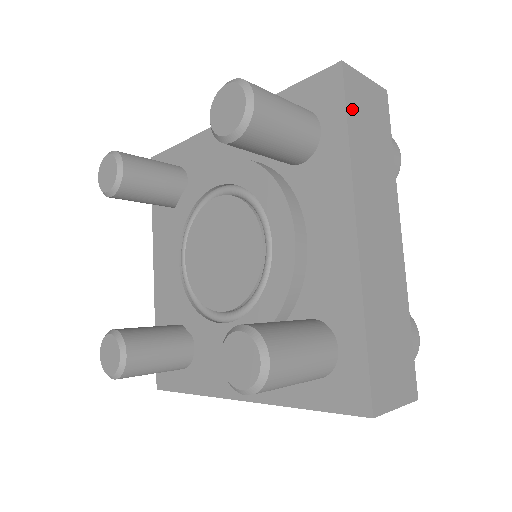
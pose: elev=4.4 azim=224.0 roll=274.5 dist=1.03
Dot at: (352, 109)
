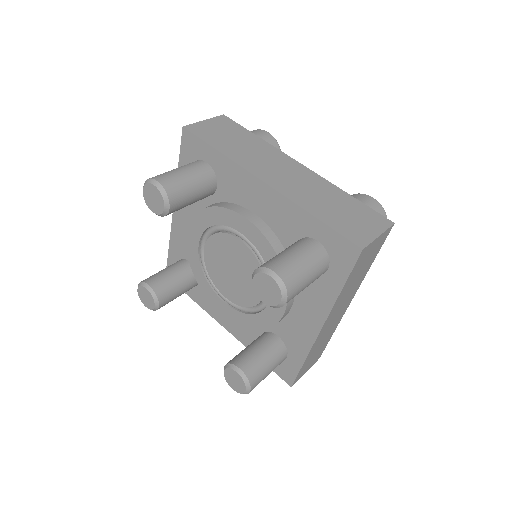
Dot at: (354, 271)
